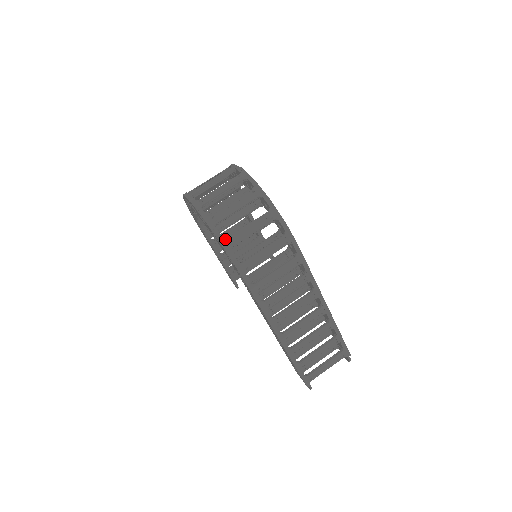
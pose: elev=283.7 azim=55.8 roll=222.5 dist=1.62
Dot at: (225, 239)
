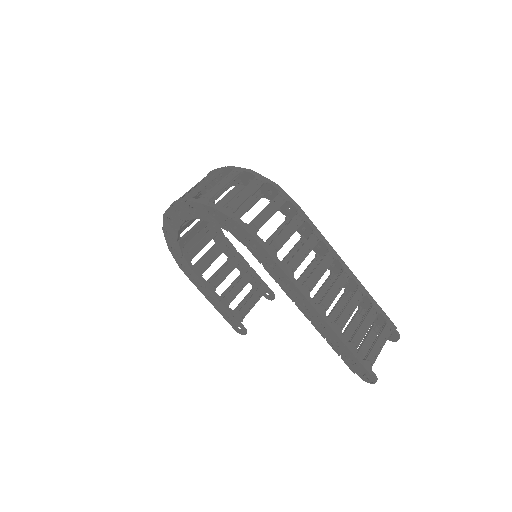
Dot at: (223, 207)
